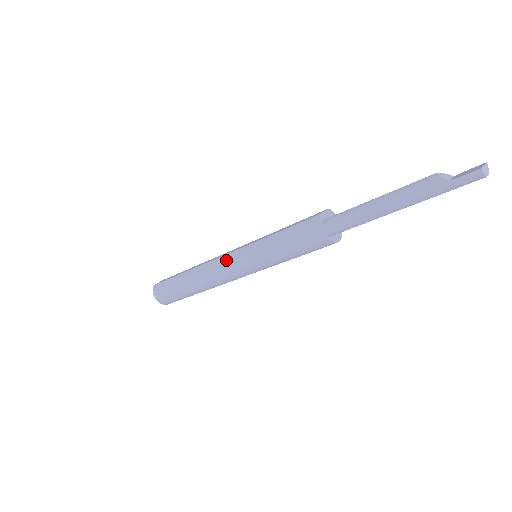
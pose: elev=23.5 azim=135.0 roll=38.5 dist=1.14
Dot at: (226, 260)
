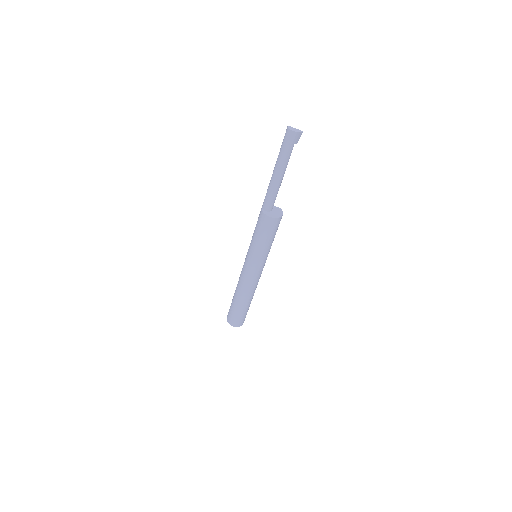
Dot at: occluded
